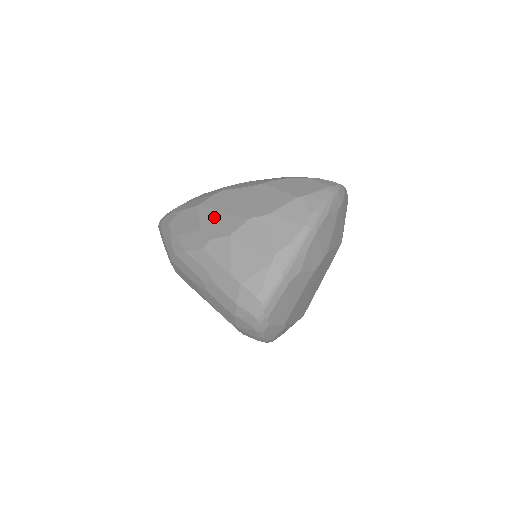
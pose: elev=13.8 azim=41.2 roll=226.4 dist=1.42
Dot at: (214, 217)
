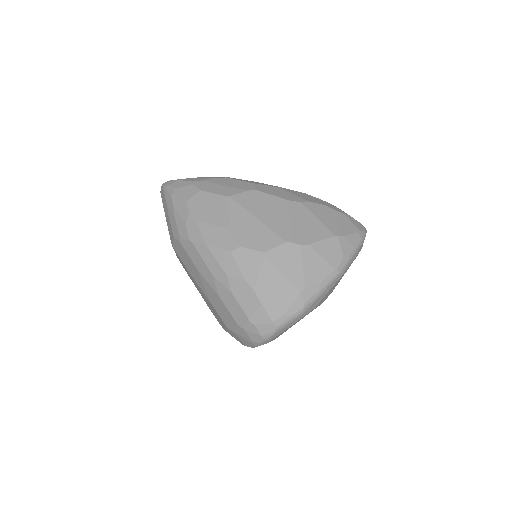
Dot at: (247, 221)
